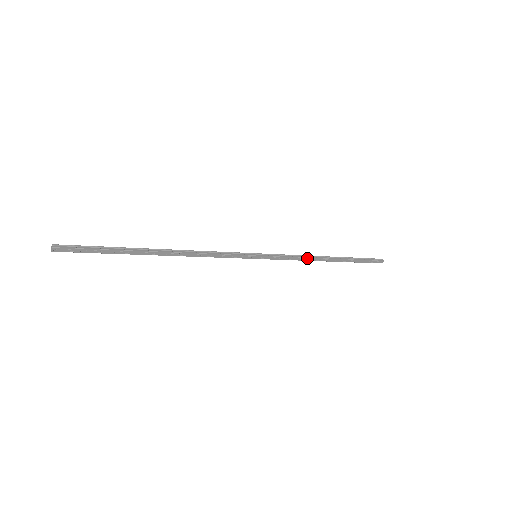
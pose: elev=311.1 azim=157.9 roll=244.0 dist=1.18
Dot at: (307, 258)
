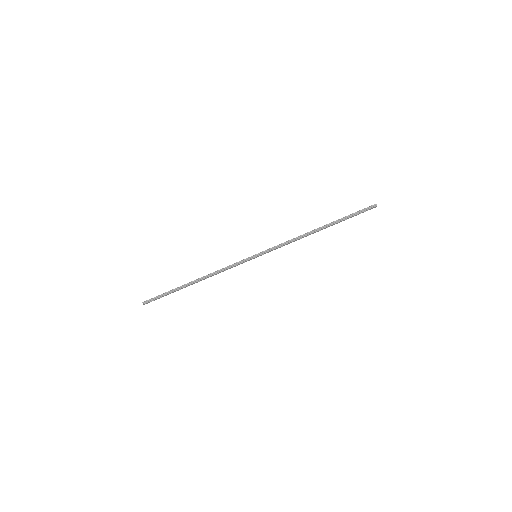
Dot at: occluded
